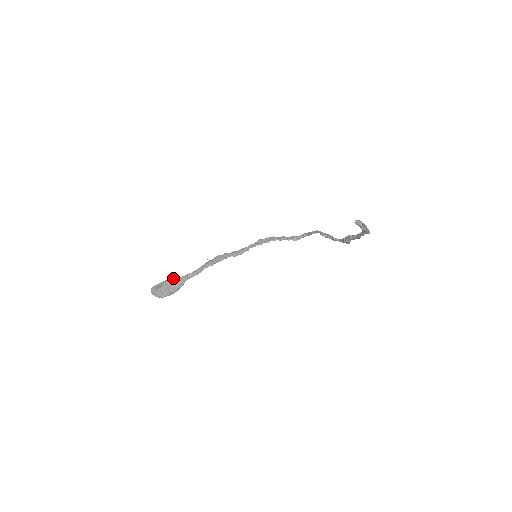
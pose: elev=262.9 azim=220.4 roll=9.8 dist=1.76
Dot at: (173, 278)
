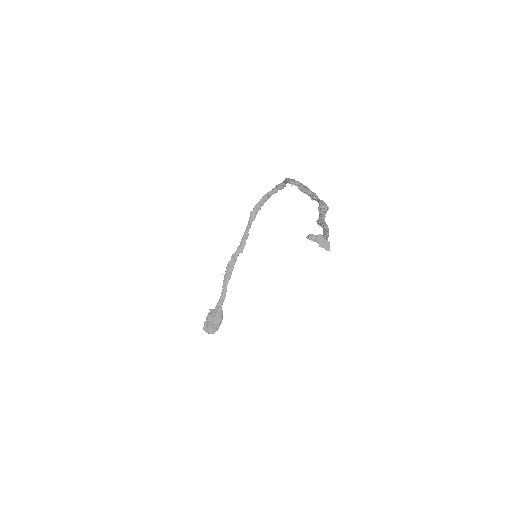
Dot at: (211, 313)
